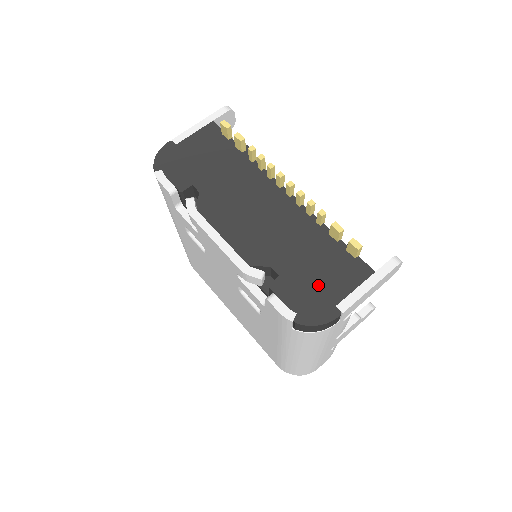
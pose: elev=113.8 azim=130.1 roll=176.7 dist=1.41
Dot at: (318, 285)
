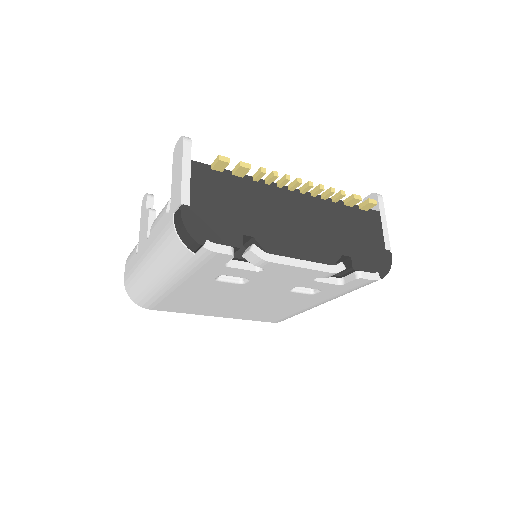
Dot at: (370, 244)
